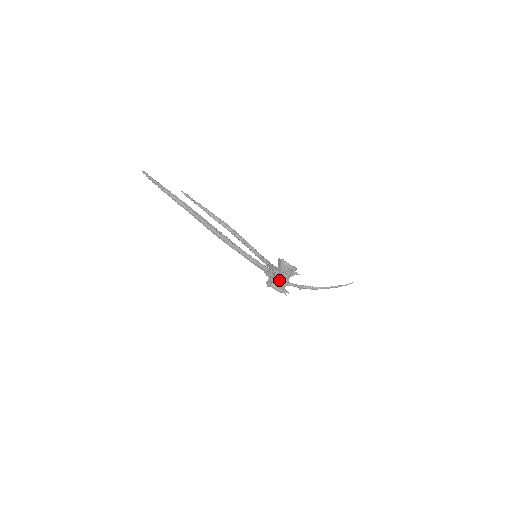
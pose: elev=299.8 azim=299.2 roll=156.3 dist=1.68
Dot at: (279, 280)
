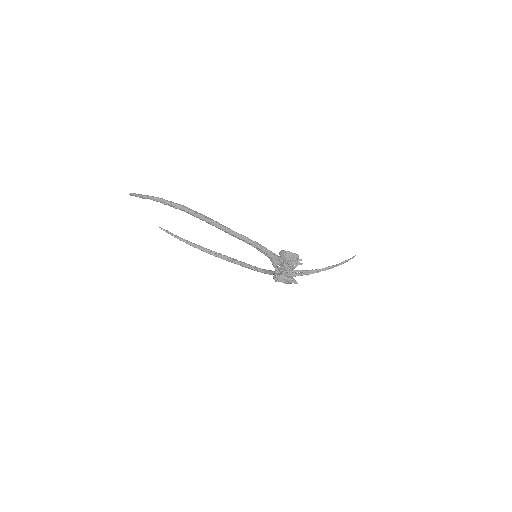
Dot at: (286, 269)
